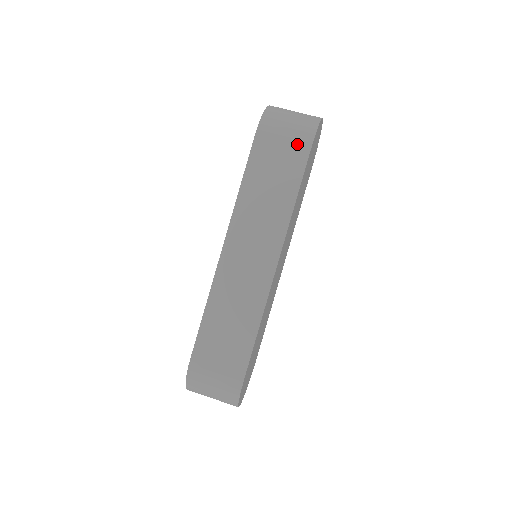
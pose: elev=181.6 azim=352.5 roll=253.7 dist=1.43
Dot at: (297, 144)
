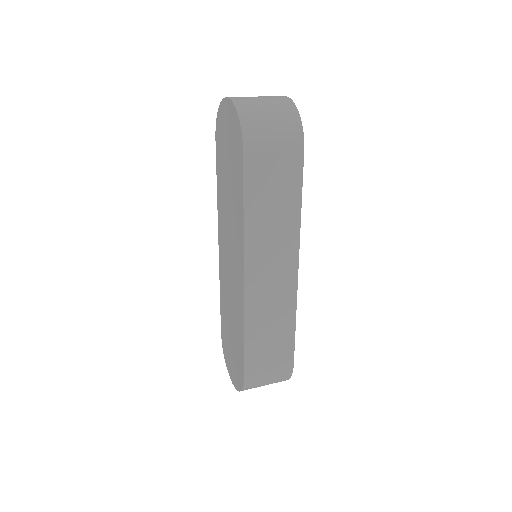
Dot at: (289, 151)
